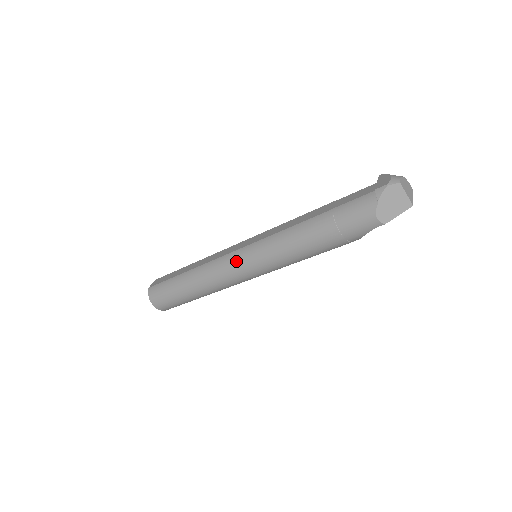
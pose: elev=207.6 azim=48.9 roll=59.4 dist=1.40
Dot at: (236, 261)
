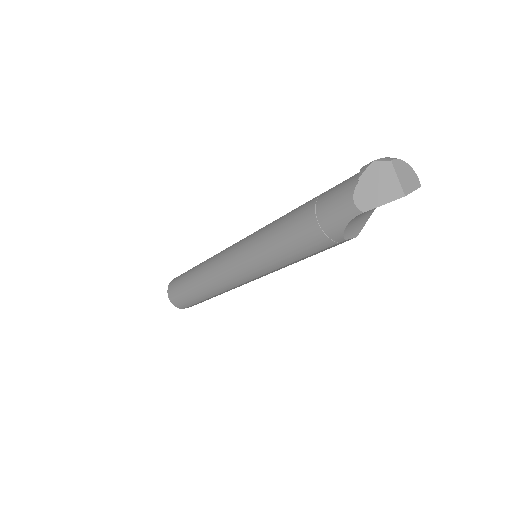
Dot at: (231, 252)
